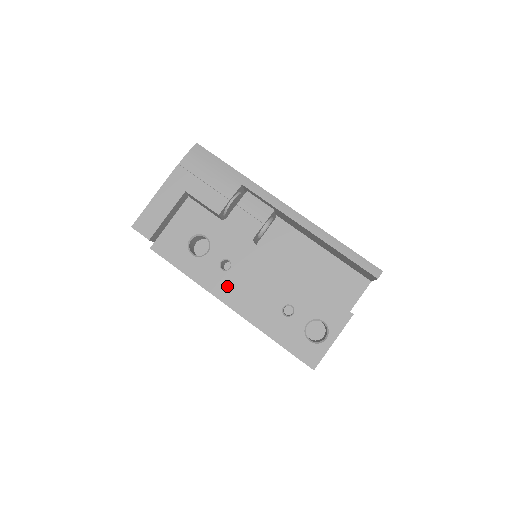
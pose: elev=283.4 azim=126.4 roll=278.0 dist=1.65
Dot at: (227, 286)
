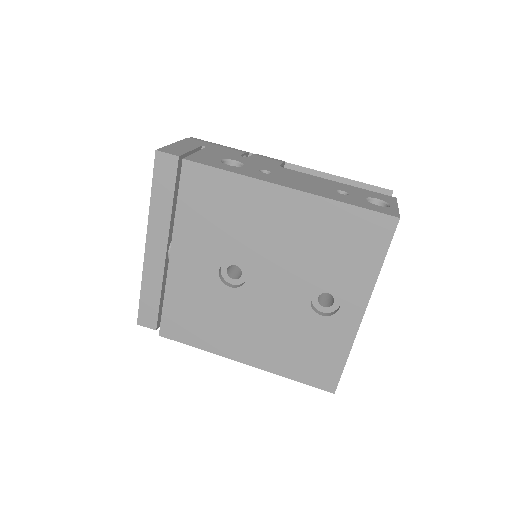
Dot at: (276, 179)
